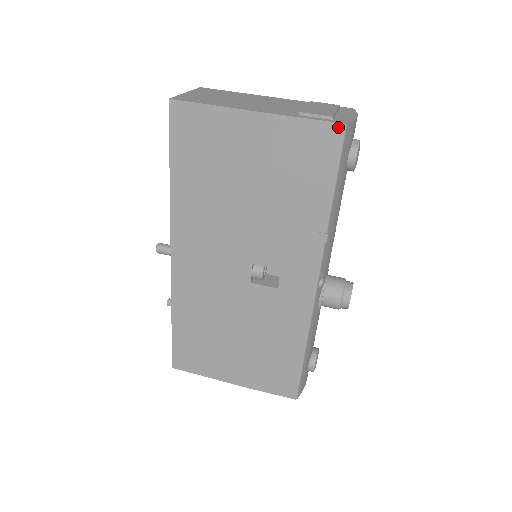
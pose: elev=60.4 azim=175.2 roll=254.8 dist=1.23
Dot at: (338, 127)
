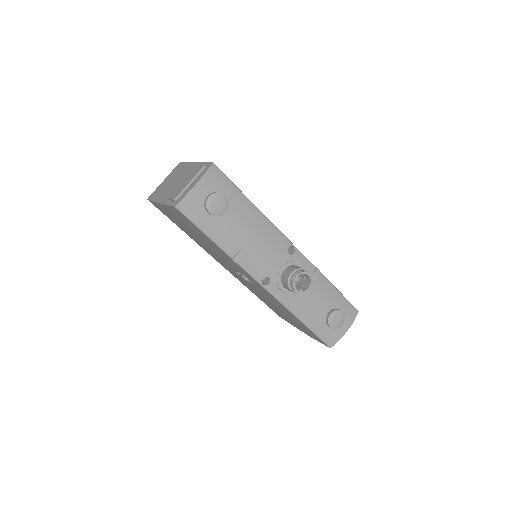
Dot at: (175, 208)
